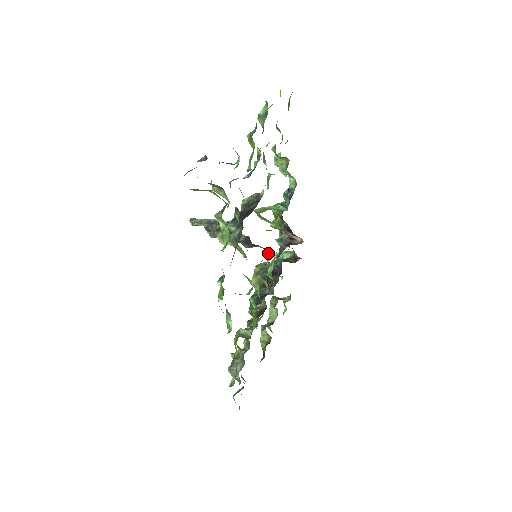
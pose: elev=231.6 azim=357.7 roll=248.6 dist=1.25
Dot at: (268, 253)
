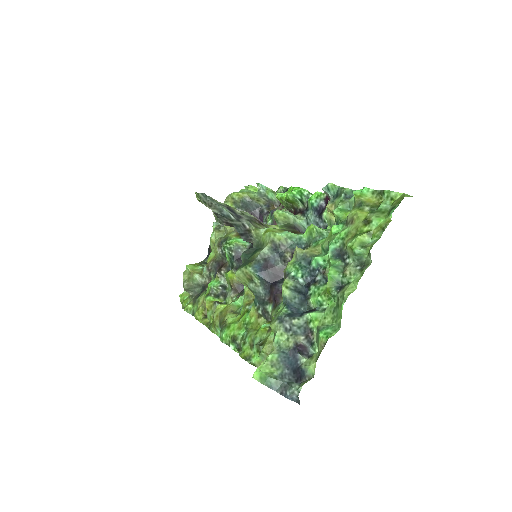
Dot at: occluded
